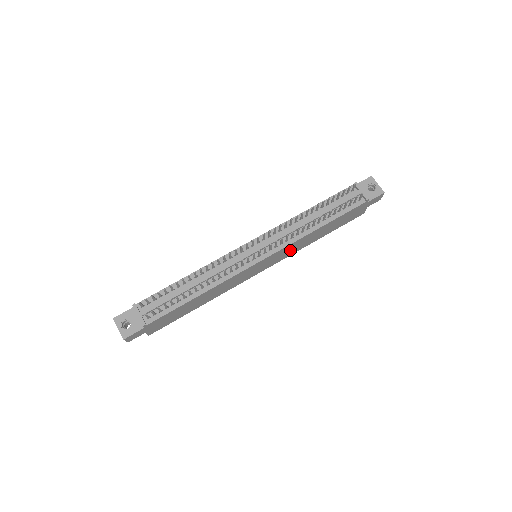
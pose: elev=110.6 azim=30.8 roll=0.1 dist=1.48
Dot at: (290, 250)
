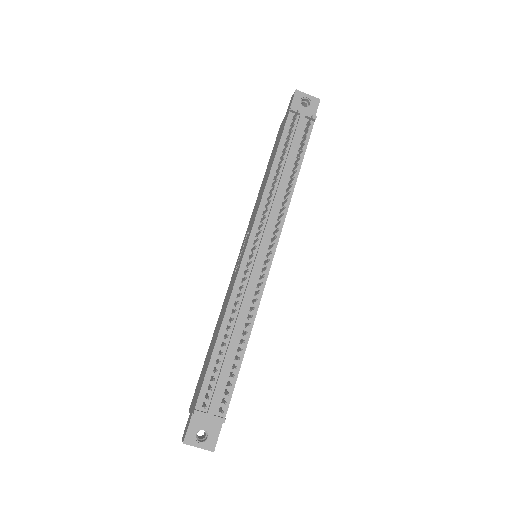
Dot at: occluded
